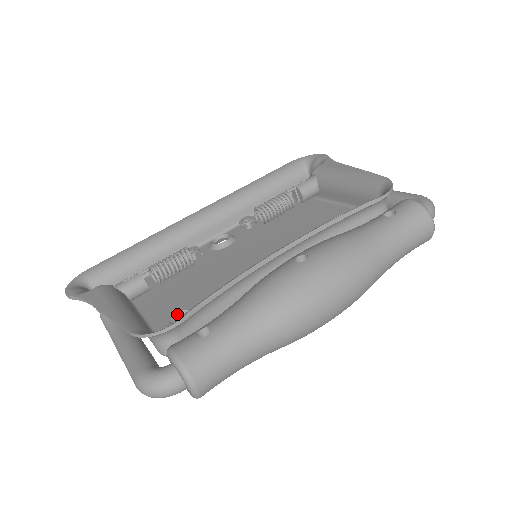
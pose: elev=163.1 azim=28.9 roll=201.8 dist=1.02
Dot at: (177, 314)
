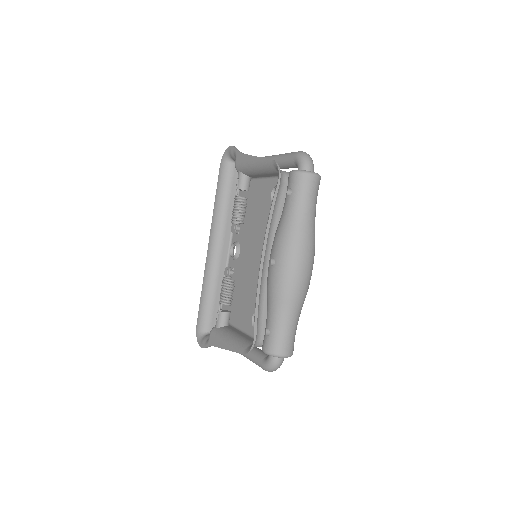
Dot at: (252, 319)
